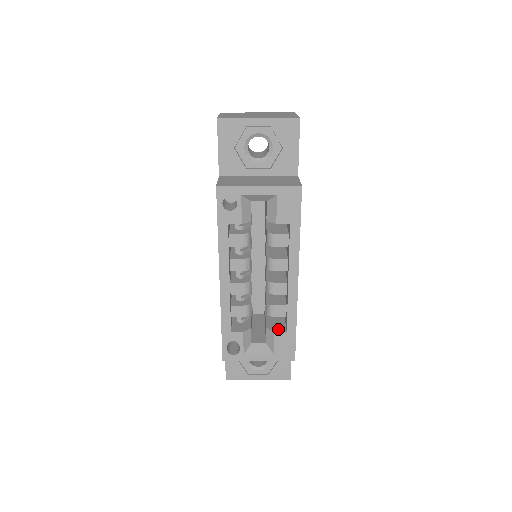
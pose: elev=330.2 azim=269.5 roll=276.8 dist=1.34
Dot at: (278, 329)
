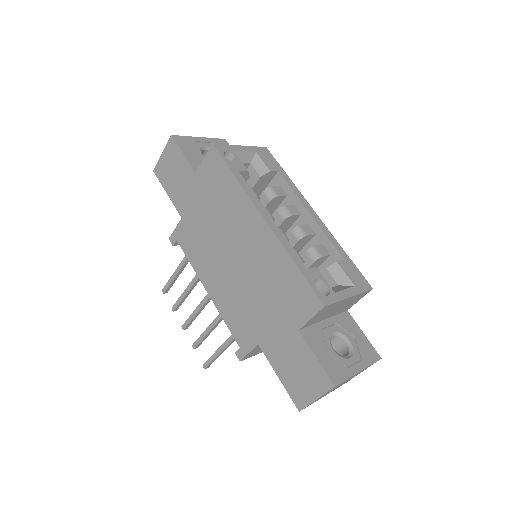
Dot at: (336, 263)
